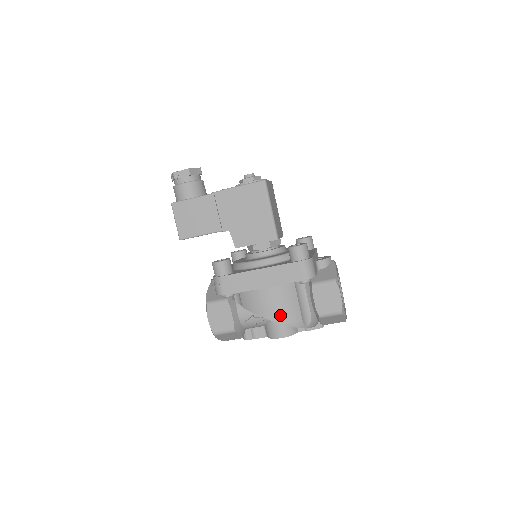
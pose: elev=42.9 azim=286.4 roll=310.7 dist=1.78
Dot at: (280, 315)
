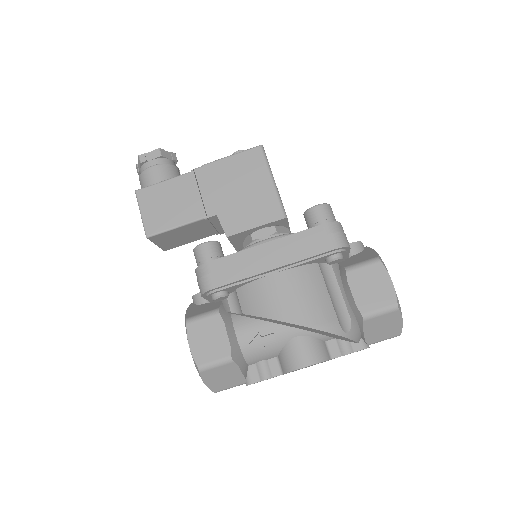
Dot at: (303, 313)
